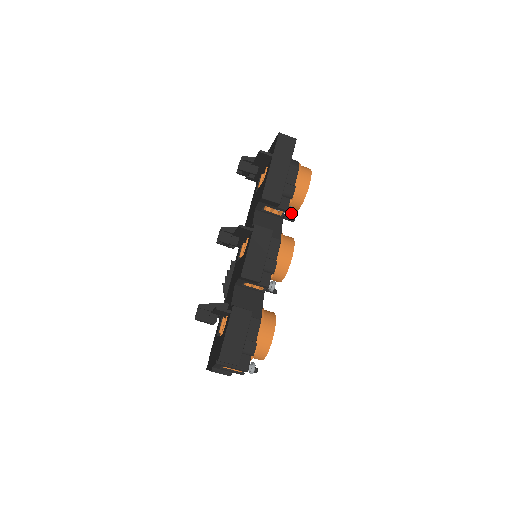
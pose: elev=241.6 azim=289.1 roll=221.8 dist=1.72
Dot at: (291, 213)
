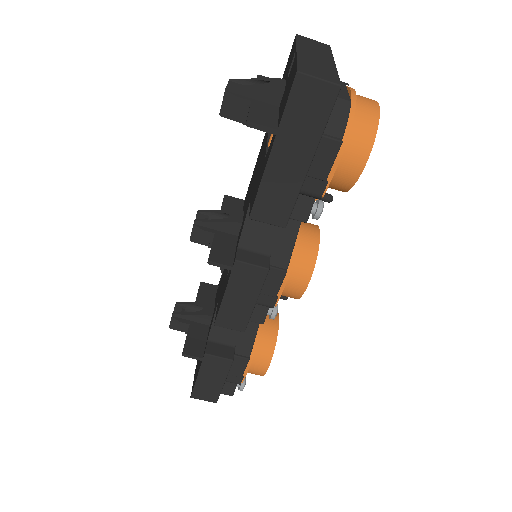
Dot at: (316, 218)
